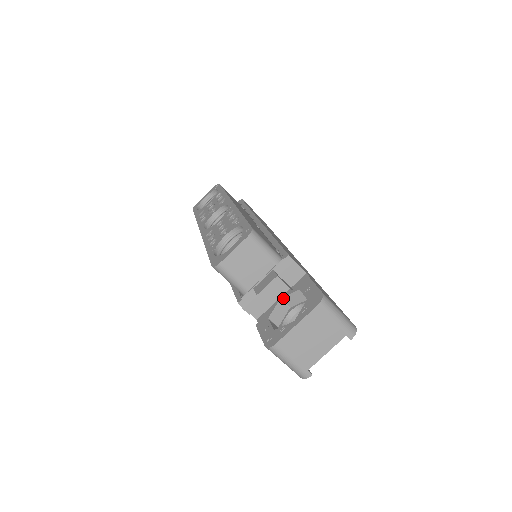
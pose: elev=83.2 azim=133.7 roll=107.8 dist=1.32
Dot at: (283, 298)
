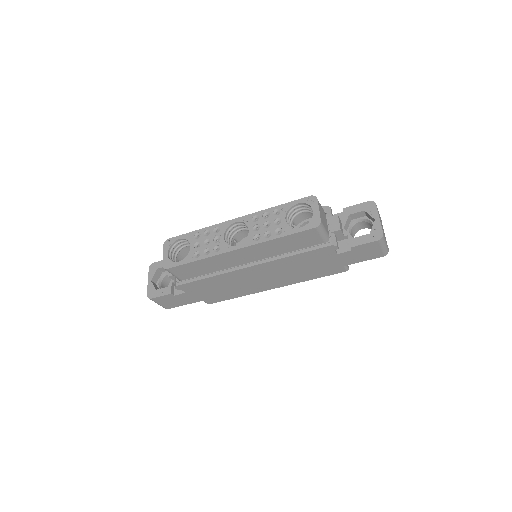
Dot at: (344, 227)
